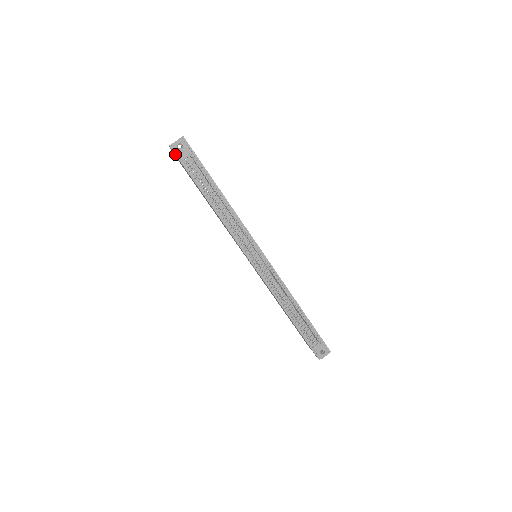
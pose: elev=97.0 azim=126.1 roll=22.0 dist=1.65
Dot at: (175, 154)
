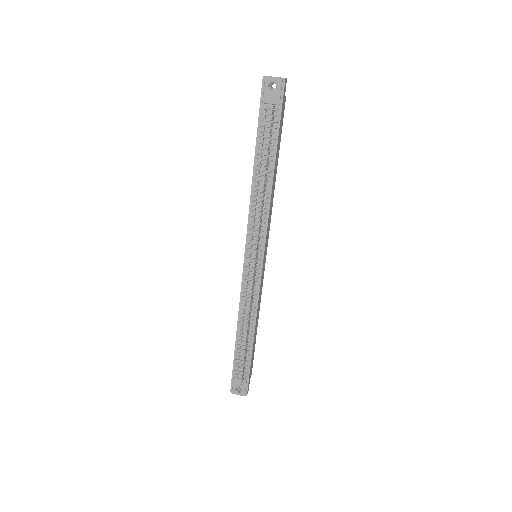
Dot at: (262, 89)
